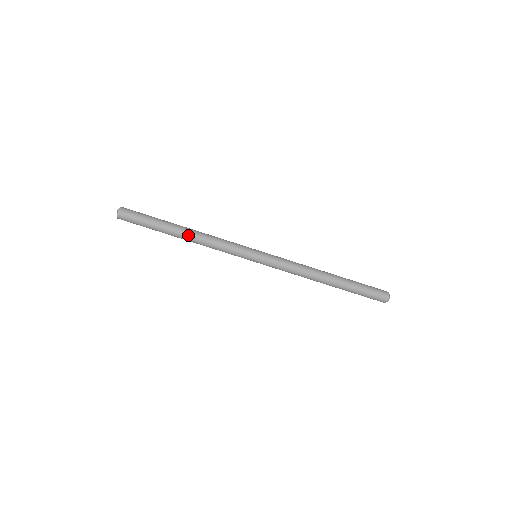
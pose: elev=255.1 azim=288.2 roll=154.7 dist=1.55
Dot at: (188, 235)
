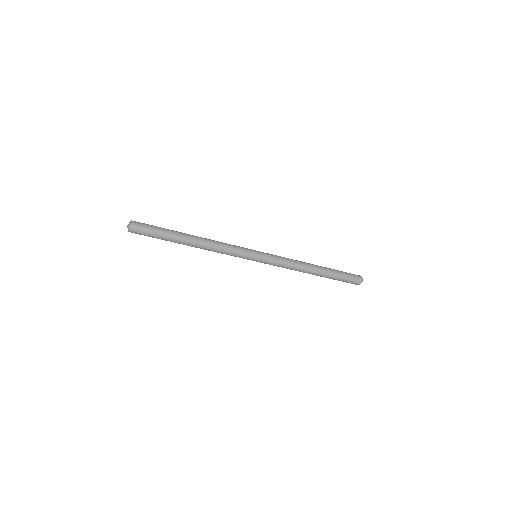
Dot at: (197, 243)
